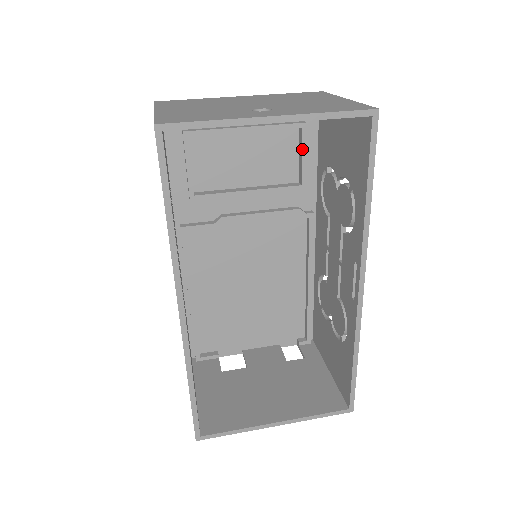
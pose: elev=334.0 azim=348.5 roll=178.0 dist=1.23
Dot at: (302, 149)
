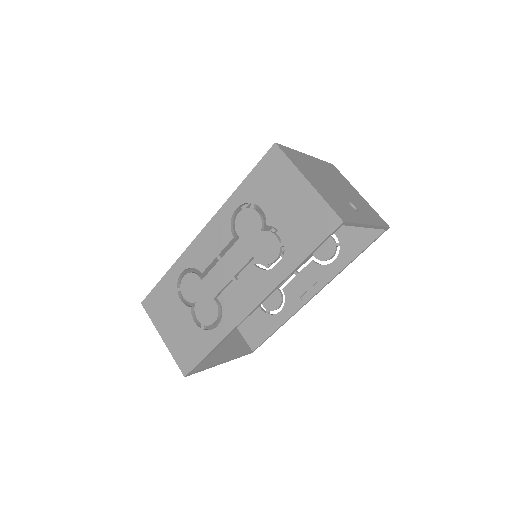
Dot at: occluded
